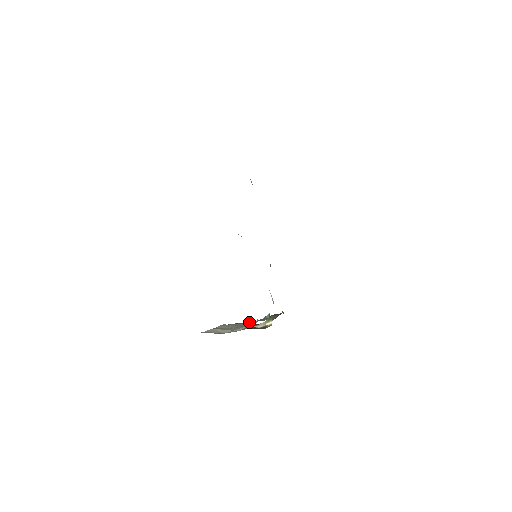
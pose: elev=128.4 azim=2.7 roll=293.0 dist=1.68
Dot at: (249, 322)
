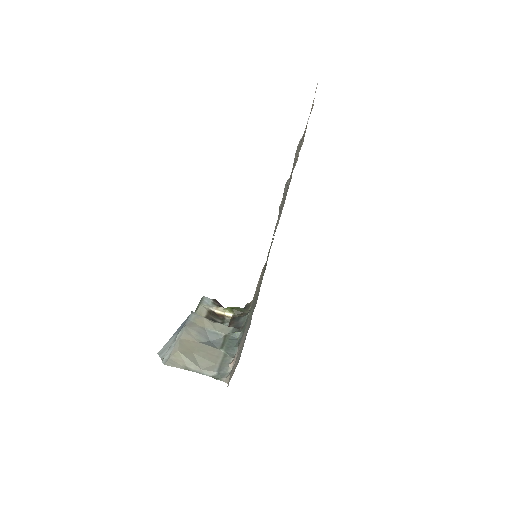
Dot at: (213, 324)
